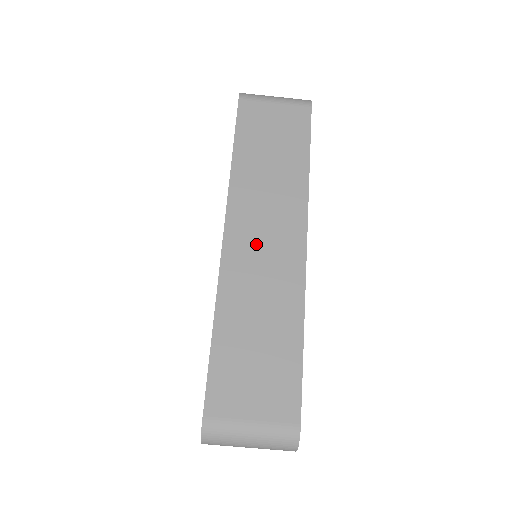
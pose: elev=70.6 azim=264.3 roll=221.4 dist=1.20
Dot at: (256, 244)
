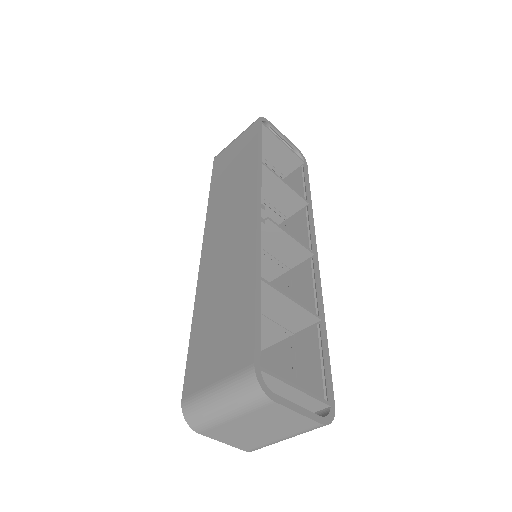
Dot at: (222, 239)
